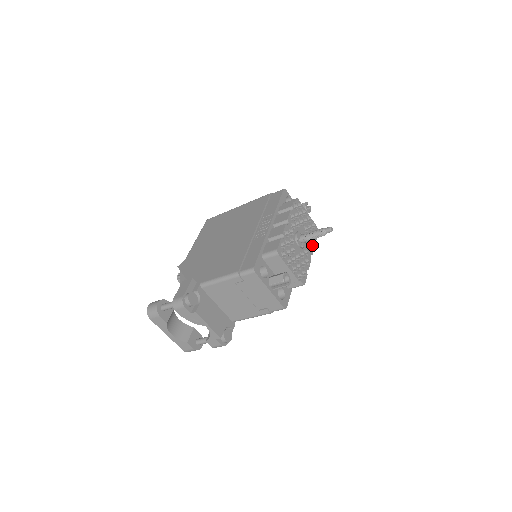
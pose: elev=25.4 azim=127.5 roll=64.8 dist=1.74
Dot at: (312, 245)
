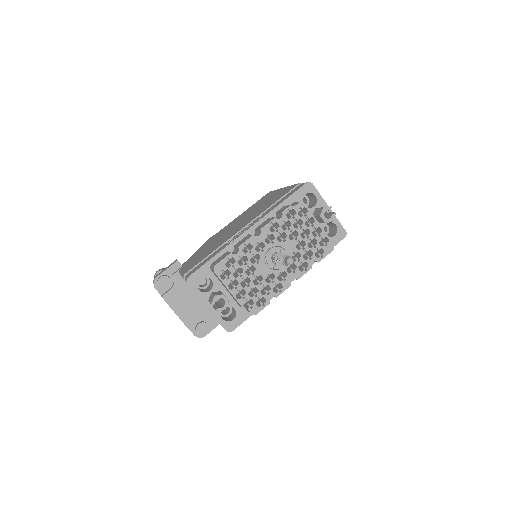
Dot at: (306, 267)
